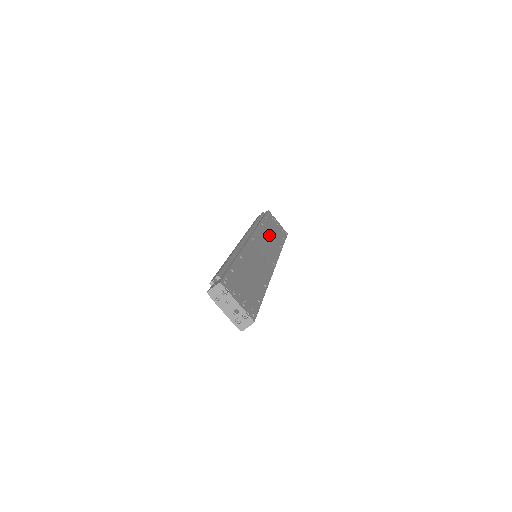
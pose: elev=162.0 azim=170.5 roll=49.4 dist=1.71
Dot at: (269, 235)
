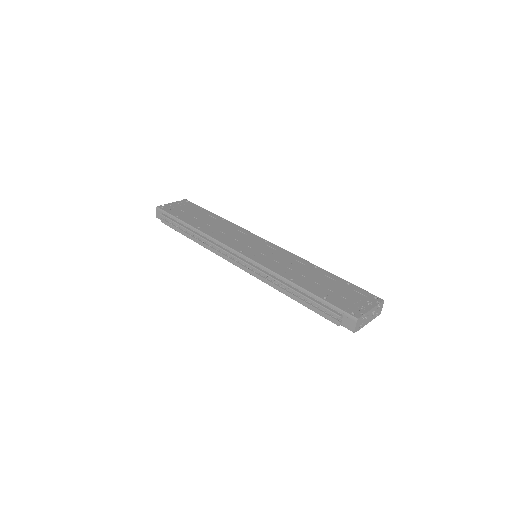
Dot at: (213, 227)
